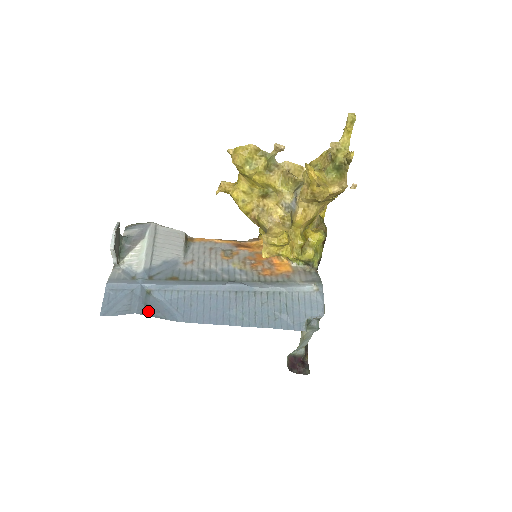
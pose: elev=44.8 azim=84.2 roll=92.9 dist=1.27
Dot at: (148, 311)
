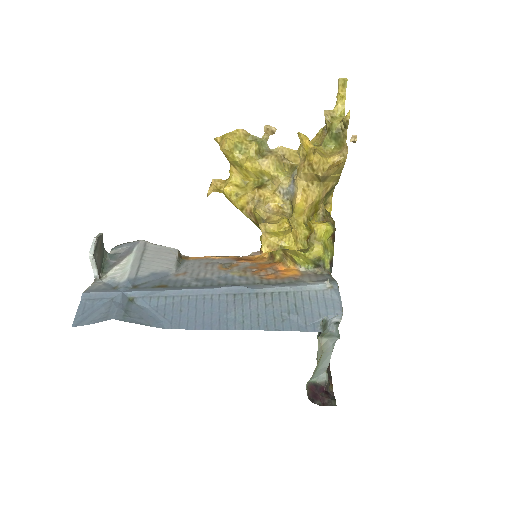
Dot at: (129, 317)
